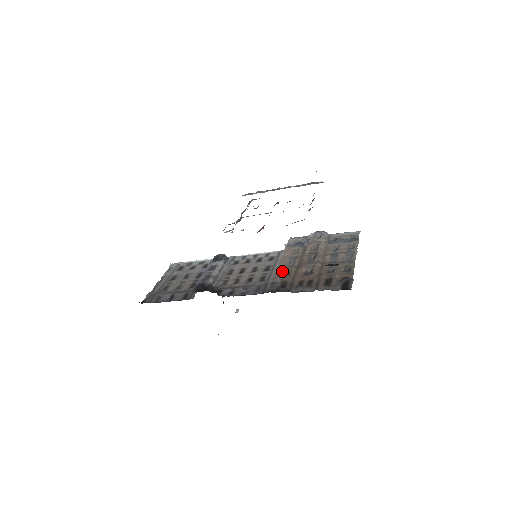
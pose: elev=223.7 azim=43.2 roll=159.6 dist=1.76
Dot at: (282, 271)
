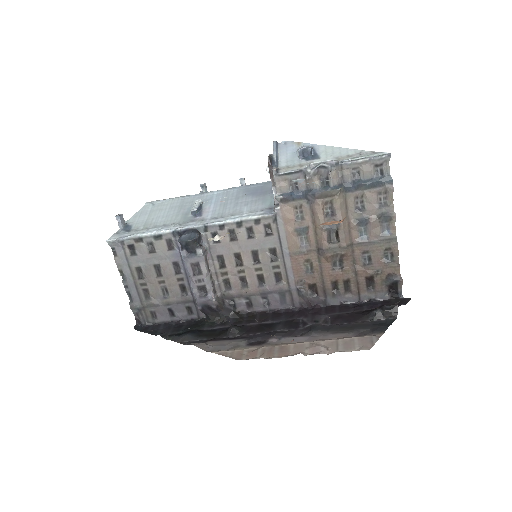
Dot at: (299, 263)
